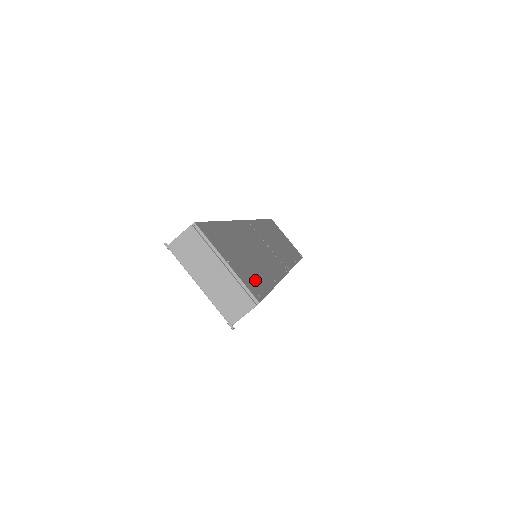
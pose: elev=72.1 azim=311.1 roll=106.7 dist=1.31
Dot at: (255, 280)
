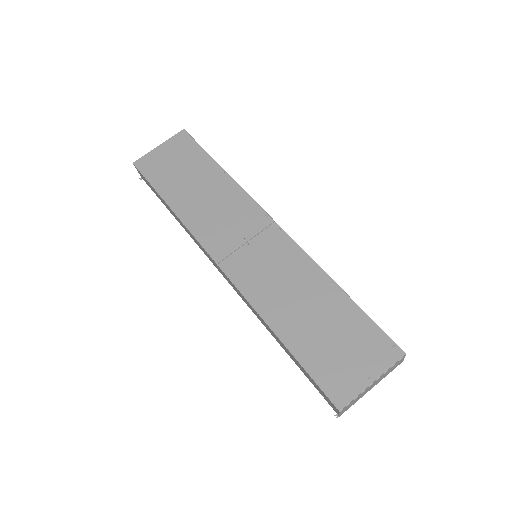
Dot at: (365, 336)
